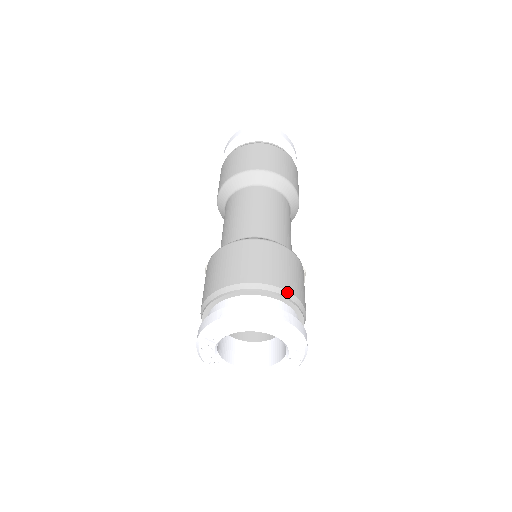
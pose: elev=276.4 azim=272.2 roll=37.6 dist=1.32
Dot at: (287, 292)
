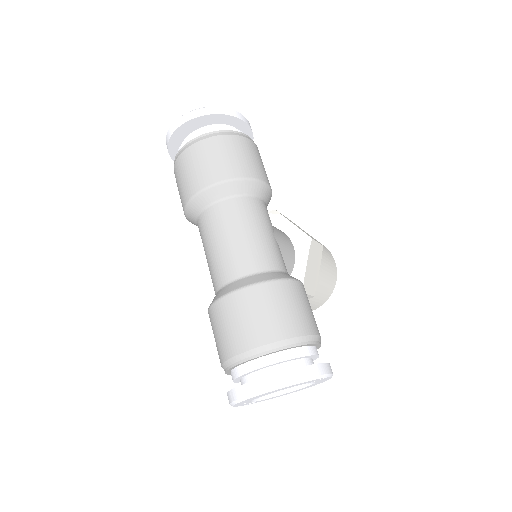
Dot at: (280, 342)
